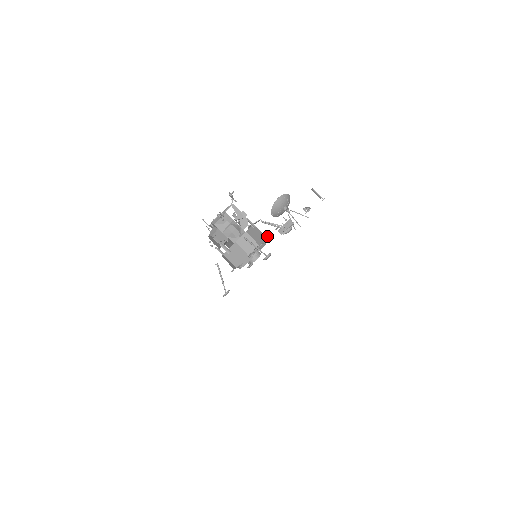
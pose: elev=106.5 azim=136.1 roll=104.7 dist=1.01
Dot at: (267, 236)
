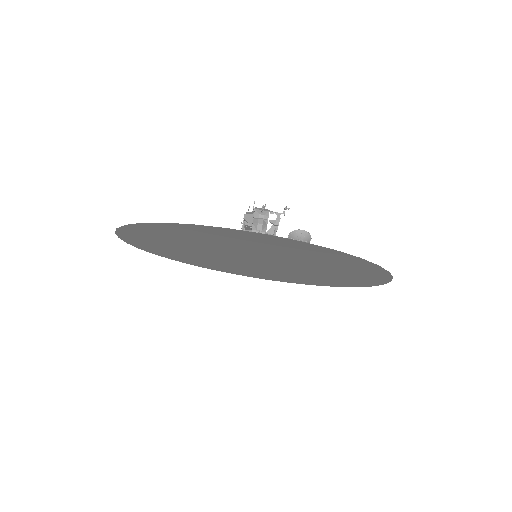
Dot at: occluded
